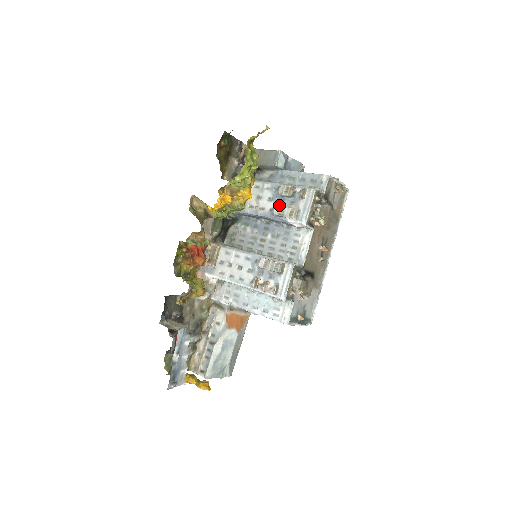
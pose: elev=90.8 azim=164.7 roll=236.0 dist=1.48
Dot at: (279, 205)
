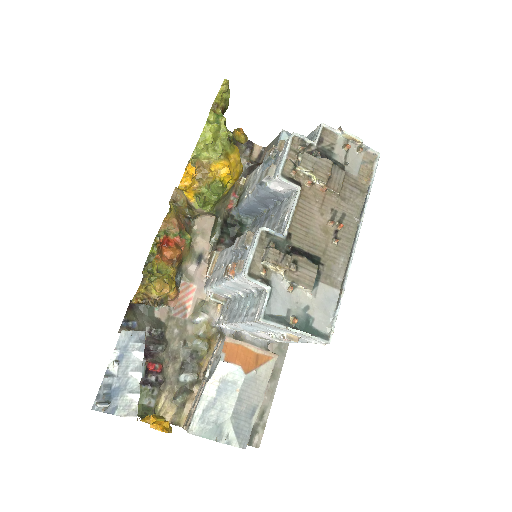
Dot at: occluded
